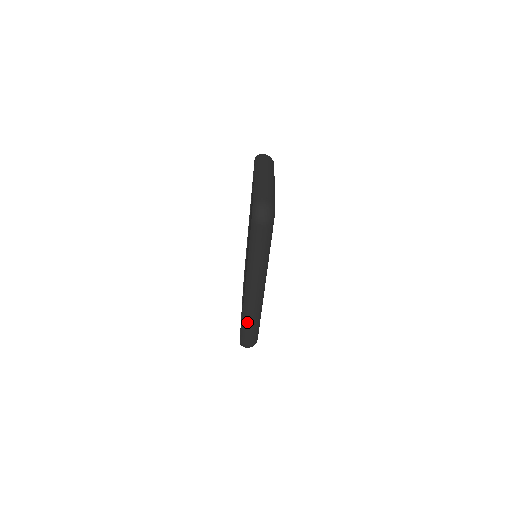
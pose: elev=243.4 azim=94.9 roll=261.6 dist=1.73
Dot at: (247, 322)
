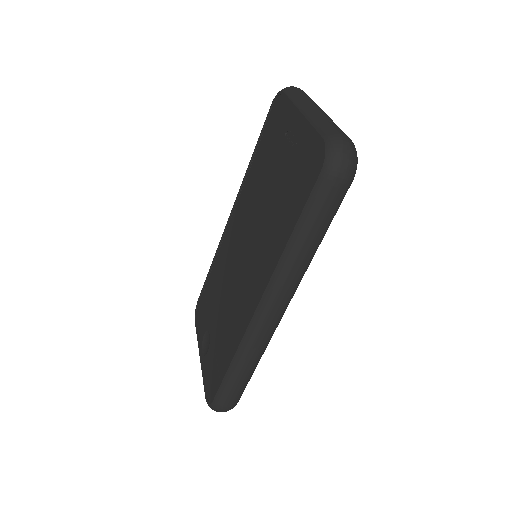
Dot at: (241, 367)
